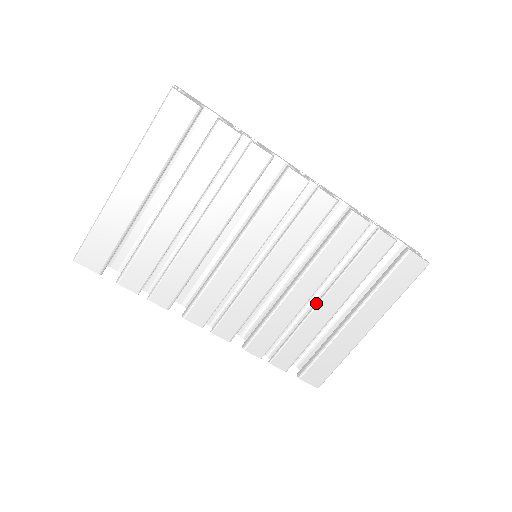
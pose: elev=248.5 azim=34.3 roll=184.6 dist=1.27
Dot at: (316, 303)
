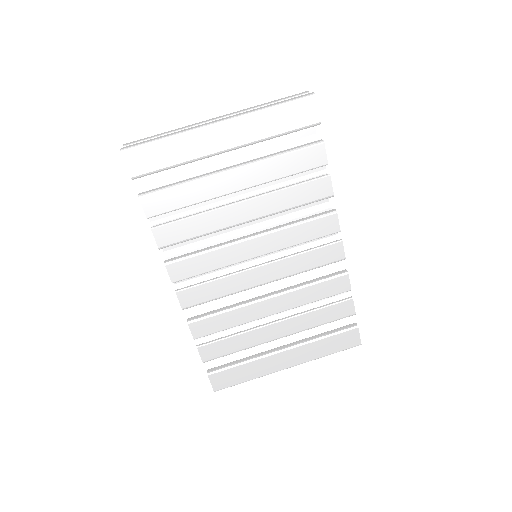
Dot at: (270, 322)
